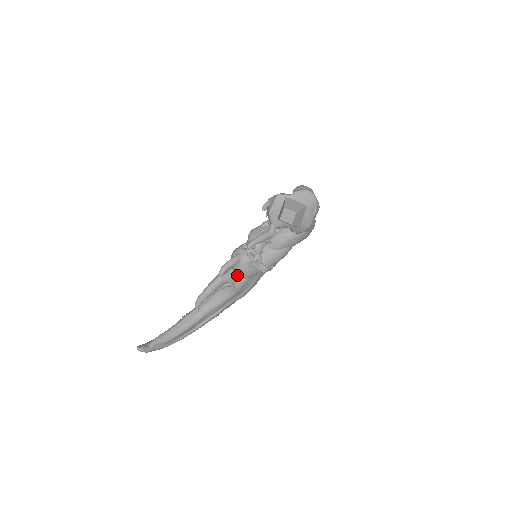
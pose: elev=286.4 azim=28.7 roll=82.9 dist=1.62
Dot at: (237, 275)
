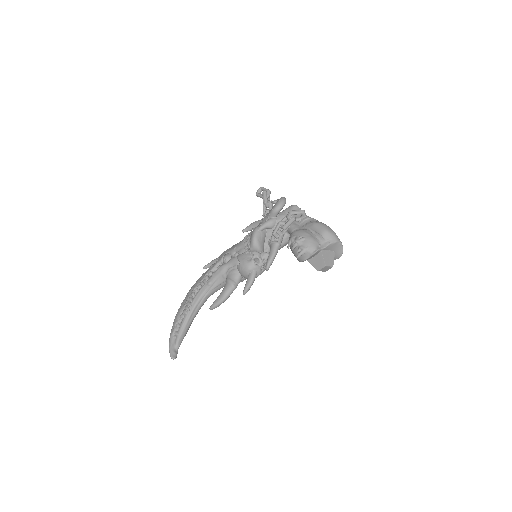
Dot at: (245, 278)
